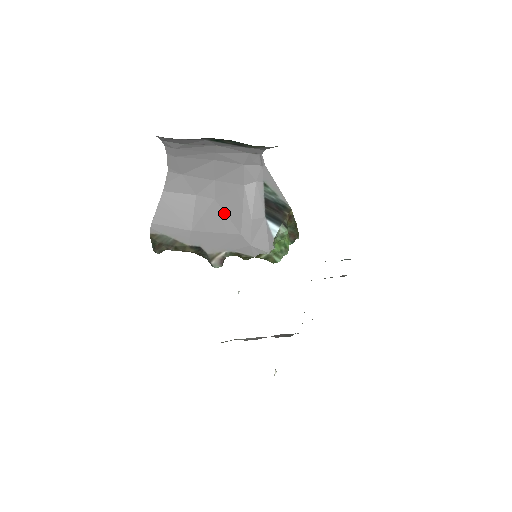
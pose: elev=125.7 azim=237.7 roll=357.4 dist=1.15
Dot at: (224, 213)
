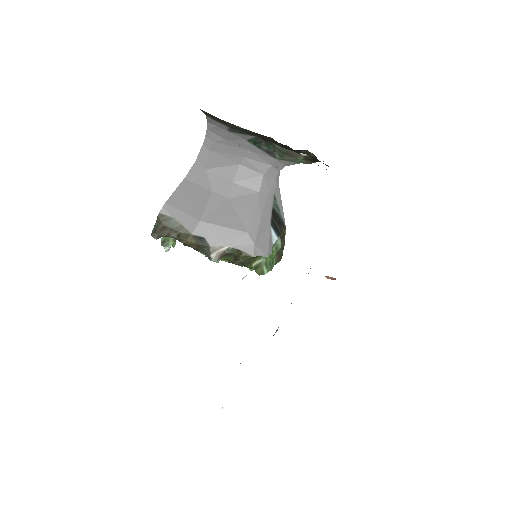
Dot at: (235, 212)
